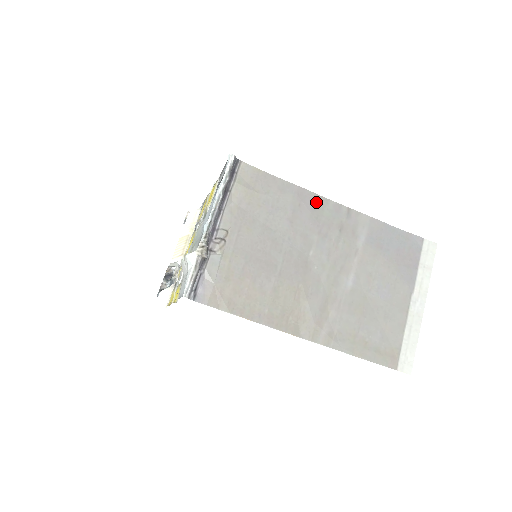
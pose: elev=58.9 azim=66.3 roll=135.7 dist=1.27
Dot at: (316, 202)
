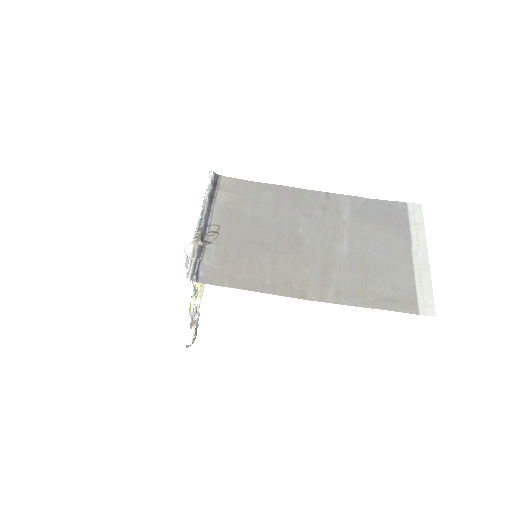
Dot at: (295, 193)
